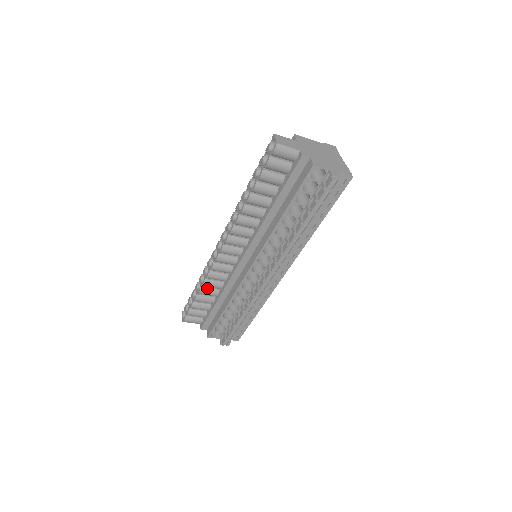
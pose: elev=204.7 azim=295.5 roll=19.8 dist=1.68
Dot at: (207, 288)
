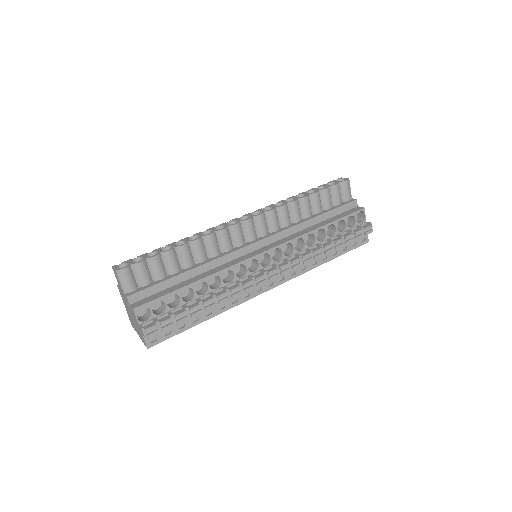
Dot at: (190, 250)
